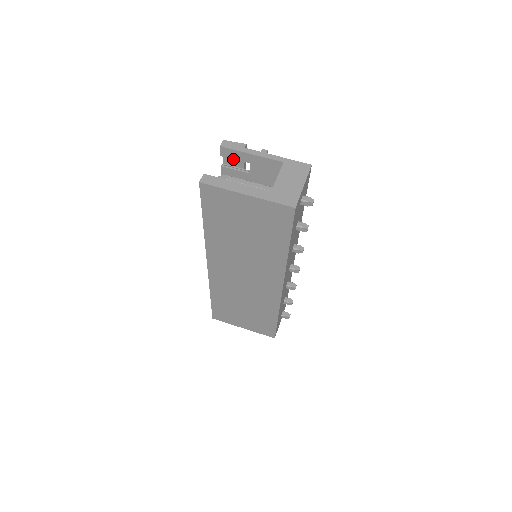
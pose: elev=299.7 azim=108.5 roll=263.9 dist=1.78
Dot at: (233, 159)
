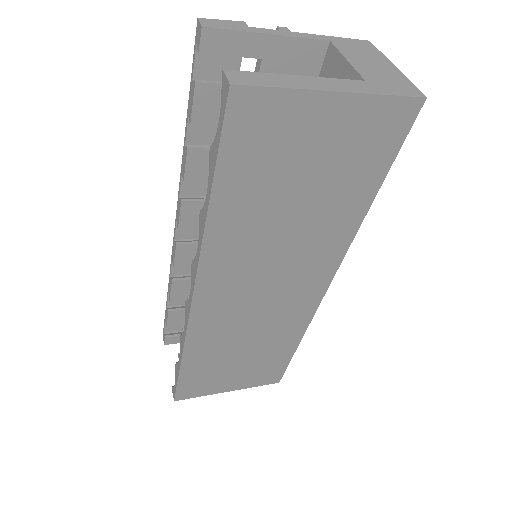
Dot at: (217, 63)
